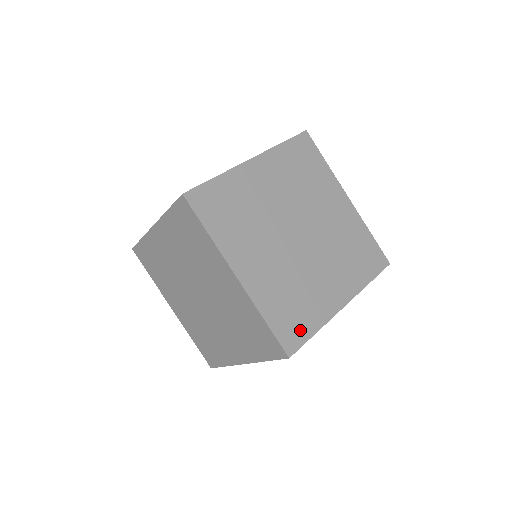
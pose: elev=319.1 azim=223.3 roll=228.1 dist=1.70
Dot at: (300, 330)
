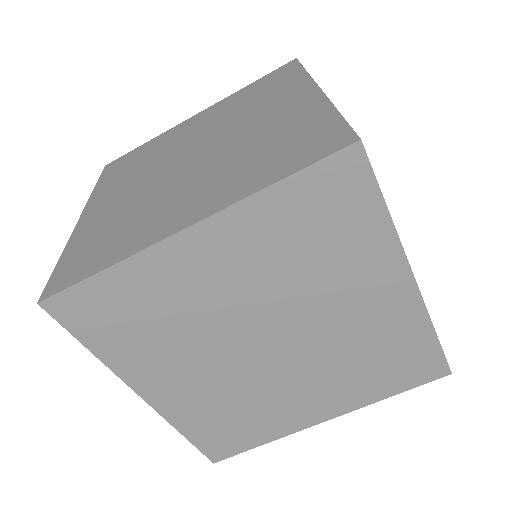
Dot at: occluded
